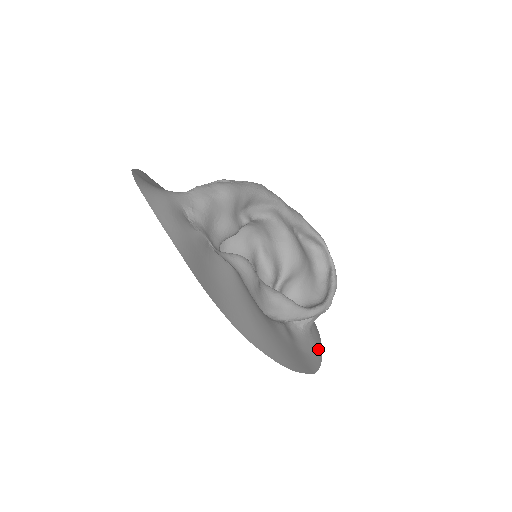
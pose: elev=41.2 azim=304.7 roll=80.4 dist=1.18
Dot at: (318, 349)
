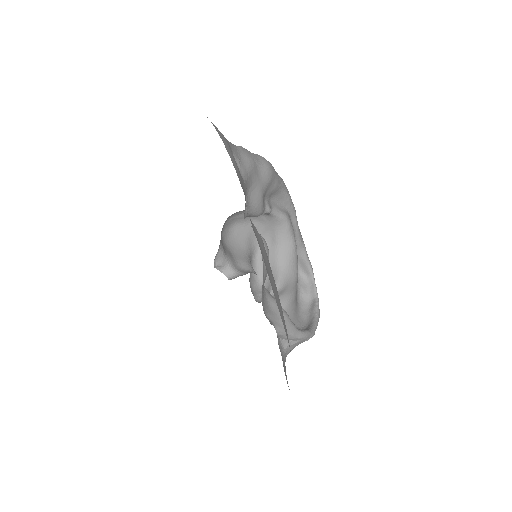
Dot at: occluded
